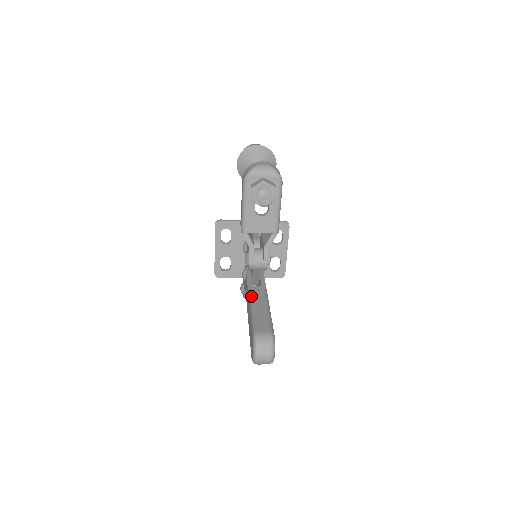
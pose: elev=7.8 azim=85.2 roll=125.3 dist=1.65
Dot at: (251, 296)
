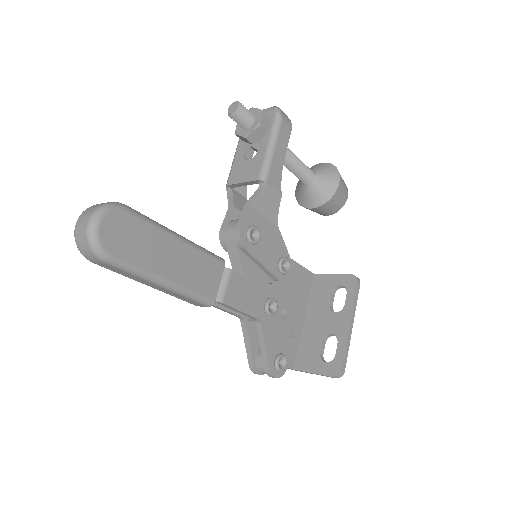
Dot at: occluded
